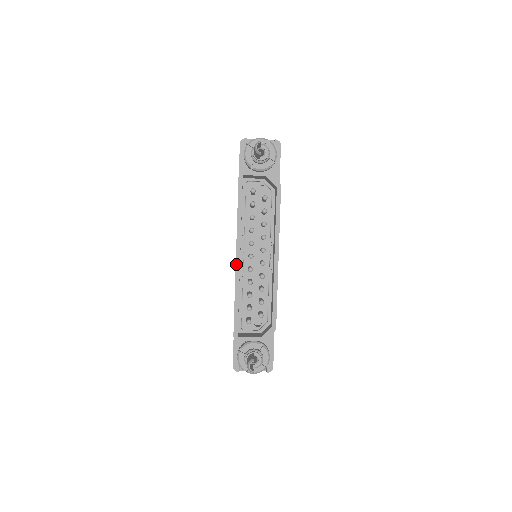
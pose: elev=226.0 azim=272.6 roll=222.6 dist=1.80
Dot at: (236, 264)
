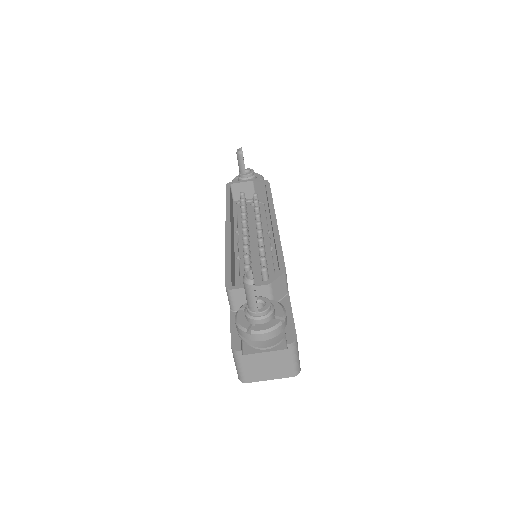
Dot at: (226, 231)
